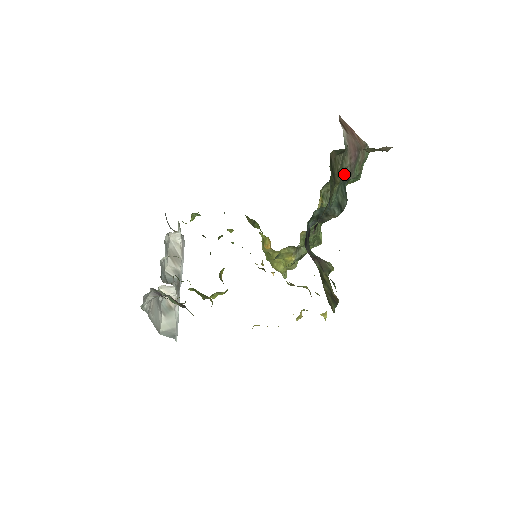
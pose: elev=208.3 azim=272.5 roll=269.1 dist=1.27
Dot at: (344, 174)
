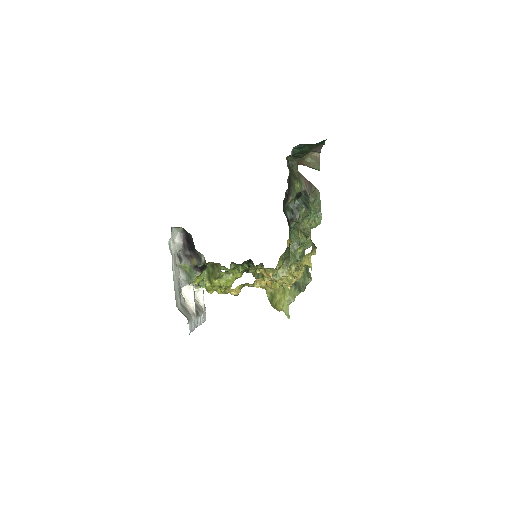
Dot at: (303, 190)
